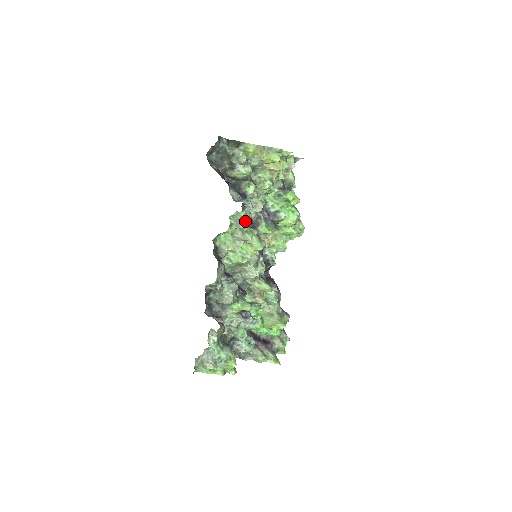
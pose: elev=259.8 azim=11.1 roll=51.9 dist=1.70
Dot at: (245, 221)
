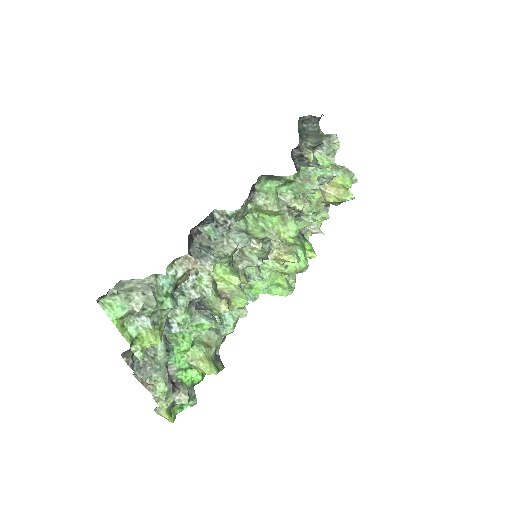
Dot at: (317, 181)
